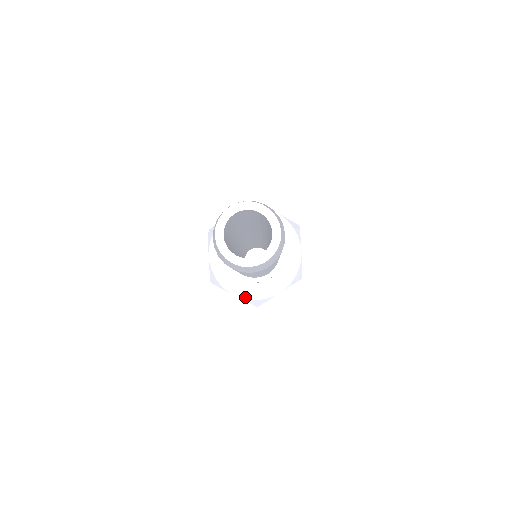
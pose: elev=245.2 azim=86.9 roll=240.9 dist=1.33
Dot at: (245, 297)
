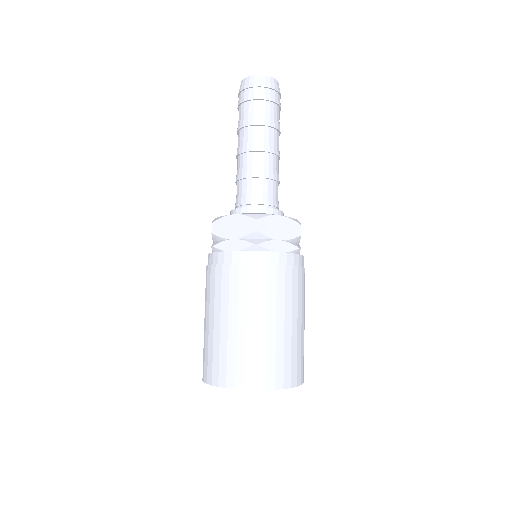
Dot at: (245, 214)
